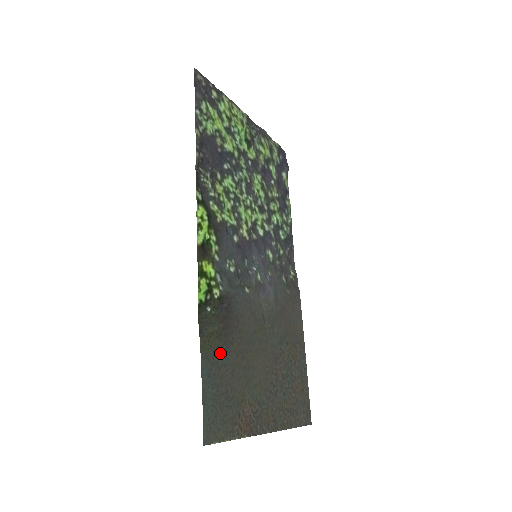
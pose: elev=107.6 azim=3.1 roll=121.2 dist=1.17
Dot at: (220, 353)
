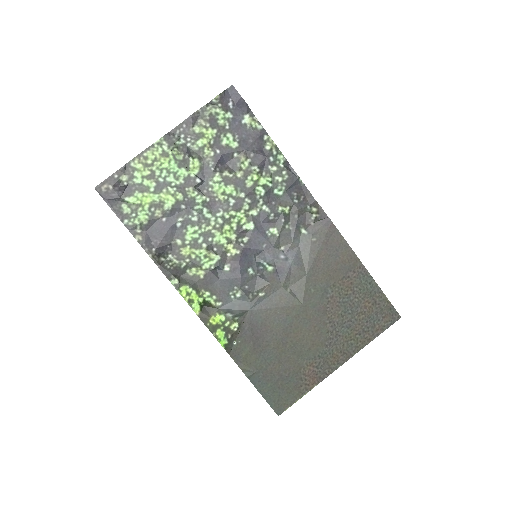
Dot at: (261, 361)
